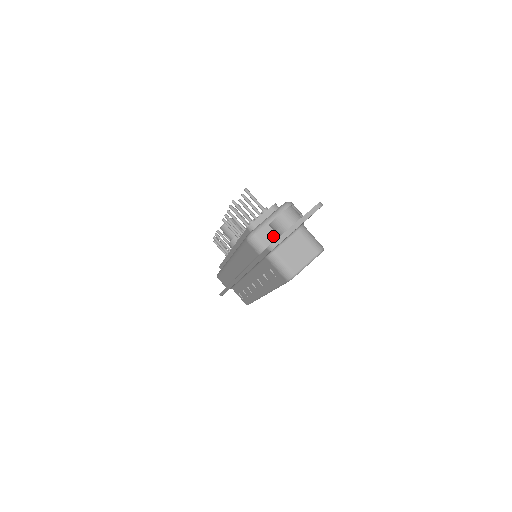
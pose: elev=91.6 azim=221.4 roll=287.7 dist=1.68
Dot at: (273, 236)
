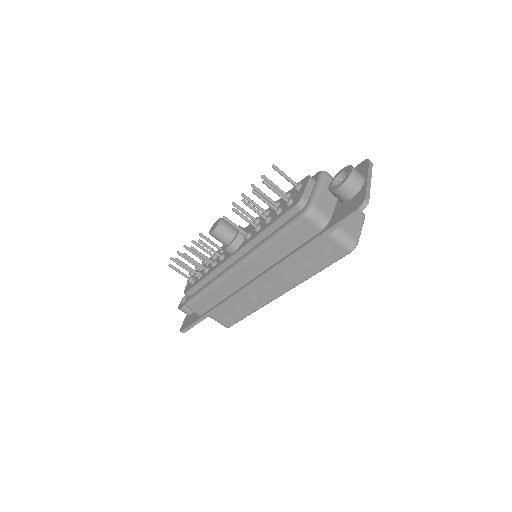
Dot at: (329, 206)
